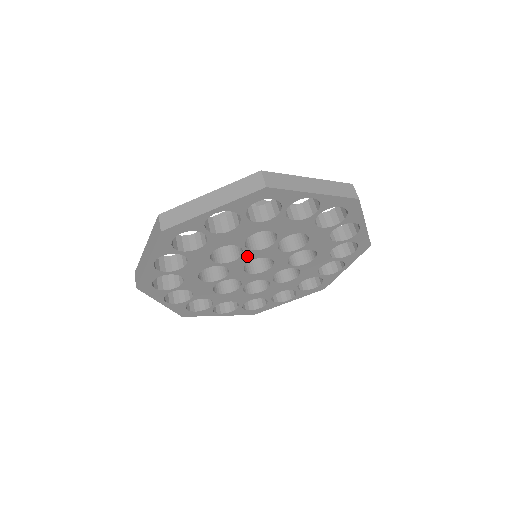
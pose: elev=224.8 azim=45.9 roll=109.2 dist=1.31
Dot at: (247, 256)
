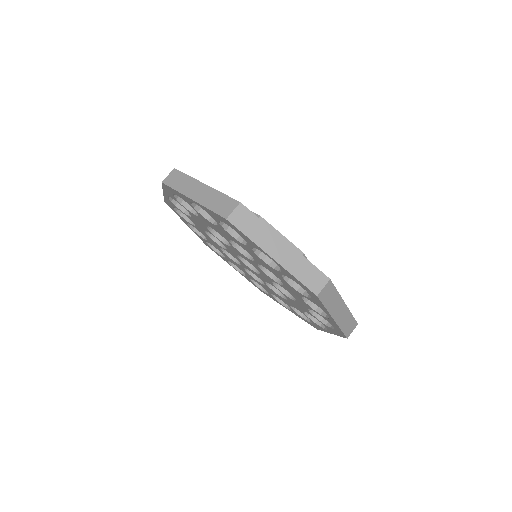
Dot at: (230, 249)
